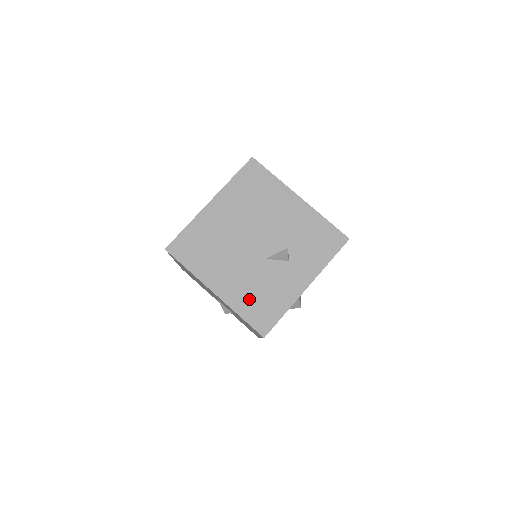
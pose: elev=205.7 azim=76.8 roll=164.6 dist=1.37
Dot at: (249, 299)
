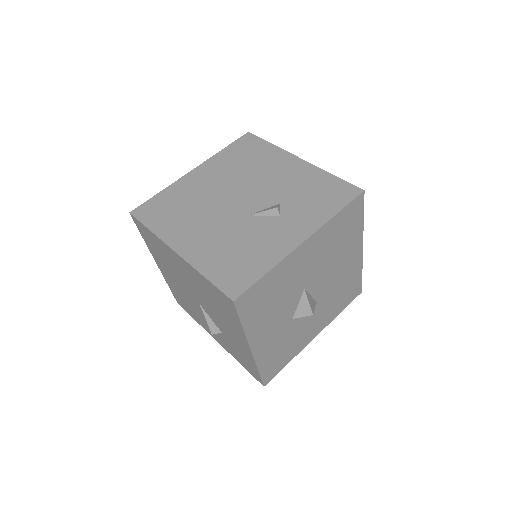
Dot at: (220, 257)
